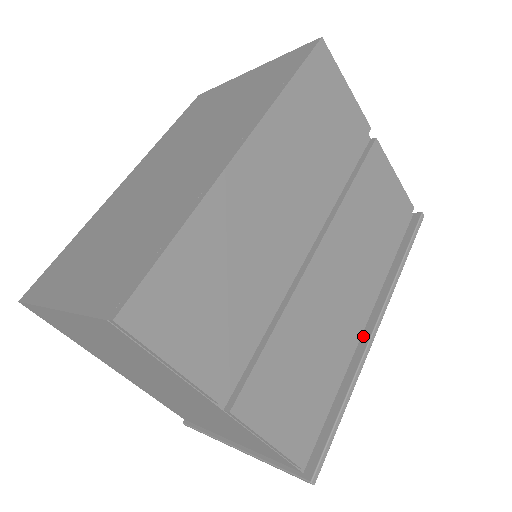
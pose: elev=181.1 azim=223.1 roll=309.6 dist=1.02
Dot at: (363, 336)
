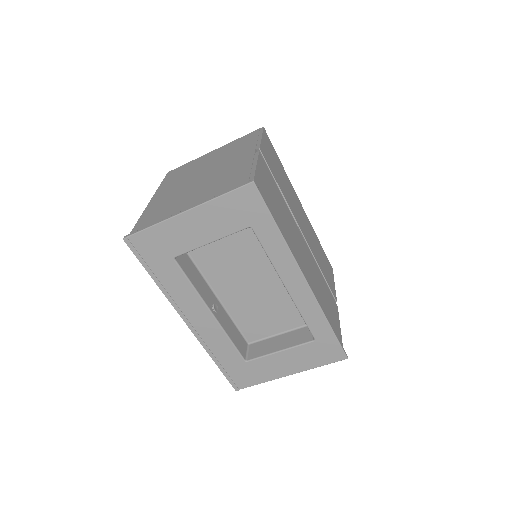
Dot at: (296, 272)
